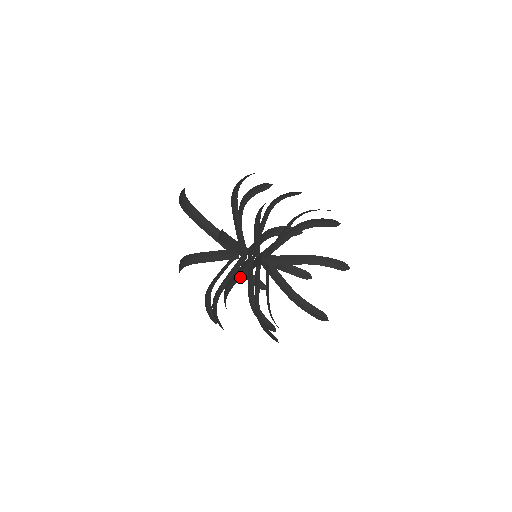
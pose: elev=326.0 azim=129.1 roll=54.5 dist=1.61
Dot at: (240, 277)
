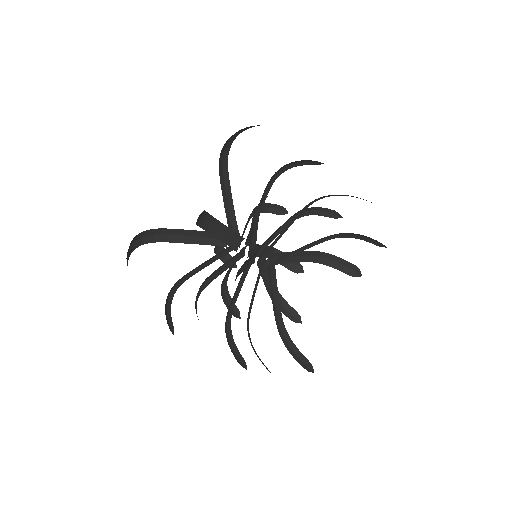
Dot at: (242, 285)
